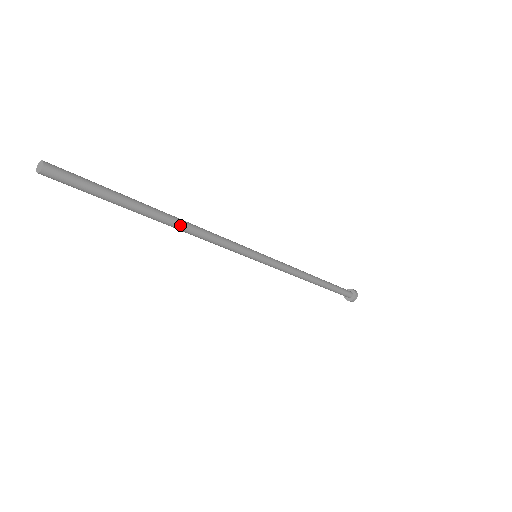
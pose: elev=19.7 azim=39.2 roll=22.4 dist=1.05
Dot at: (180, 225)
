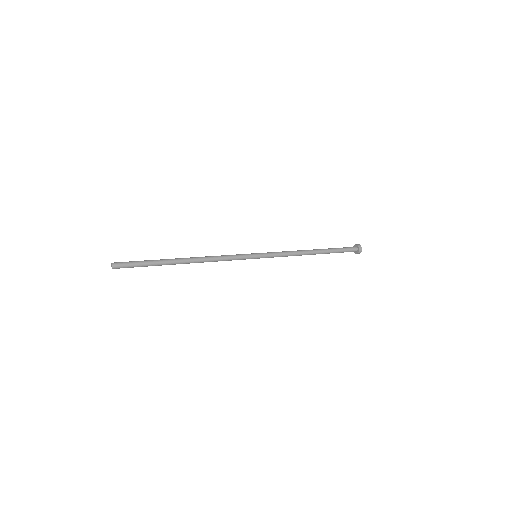
Dot at: occluded
